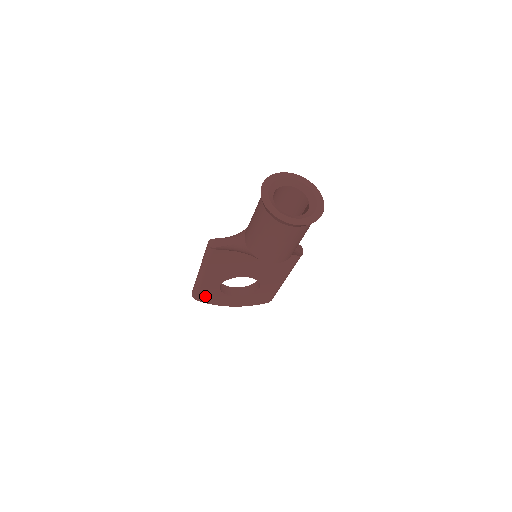
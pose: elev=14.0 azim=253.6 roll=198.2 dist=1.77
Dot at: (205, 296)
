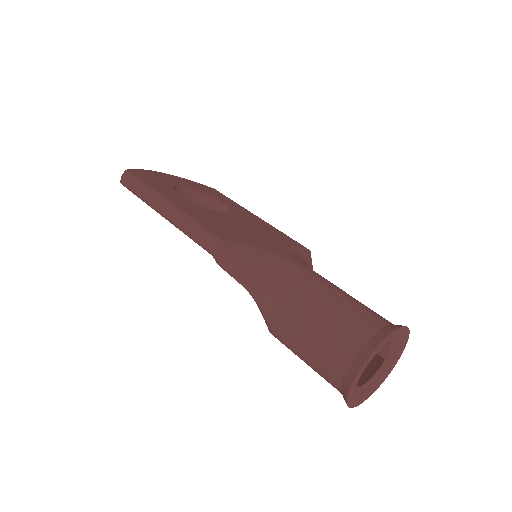
Dot at: occluded
